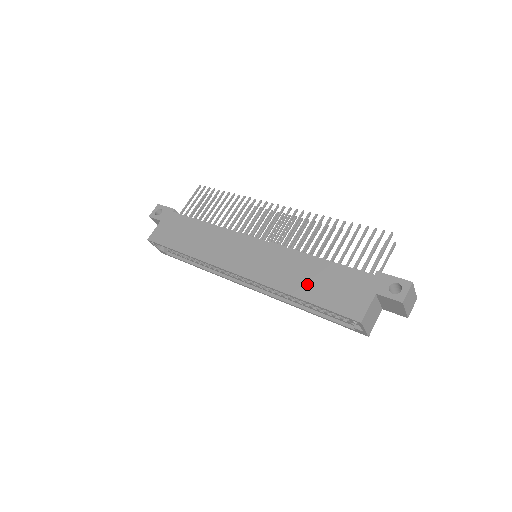
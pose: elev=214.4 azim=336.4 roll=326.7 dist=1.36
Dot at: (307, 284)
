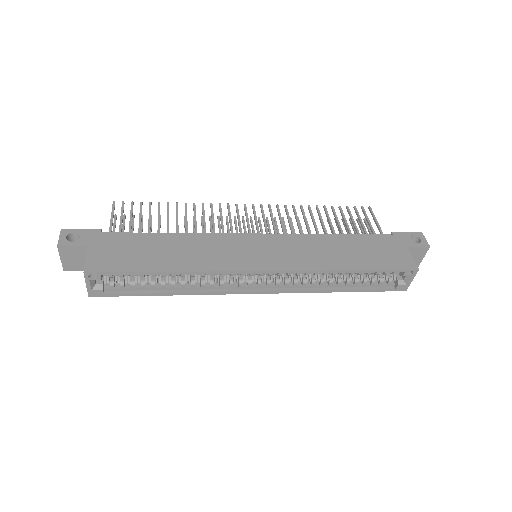
Dot at: (349, 257)
